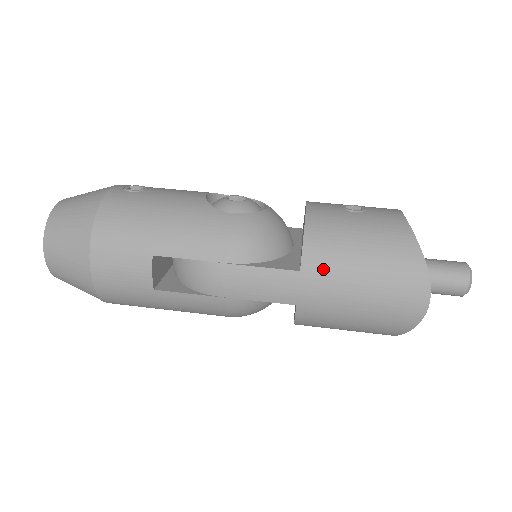
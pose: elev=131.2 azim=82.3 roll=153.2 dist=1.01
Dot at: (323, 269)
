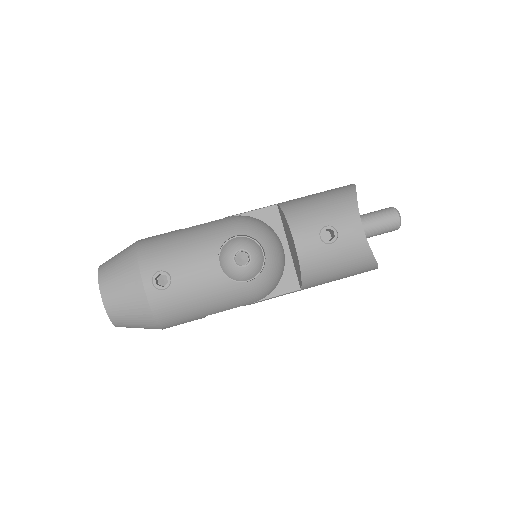
Dot at: (315, 285)
